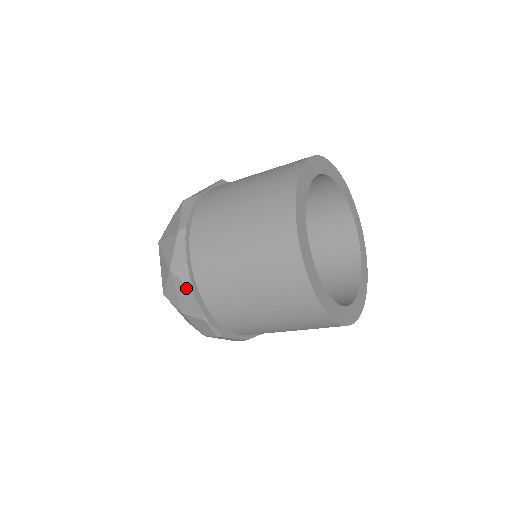
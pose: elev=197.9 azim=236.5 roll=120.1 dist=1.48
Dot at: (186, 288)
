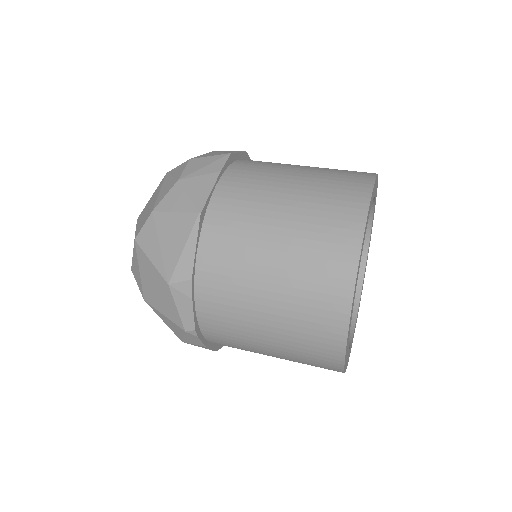
Dot at: occluded
